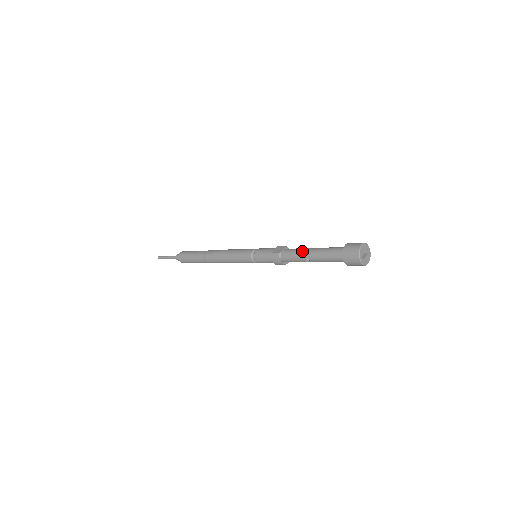
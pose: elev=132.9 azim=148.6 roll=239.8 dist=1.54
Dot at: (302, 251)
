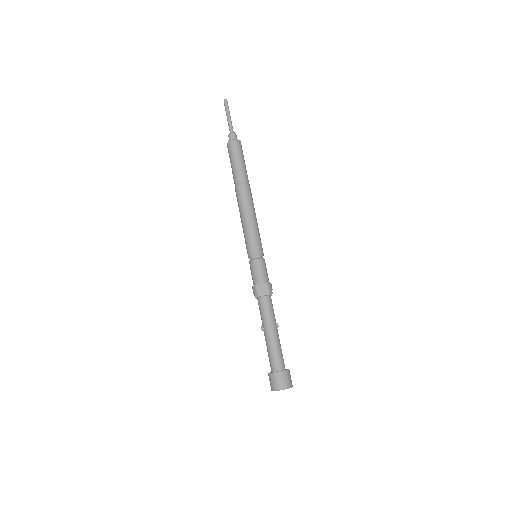
Dot at: (266, 321)
